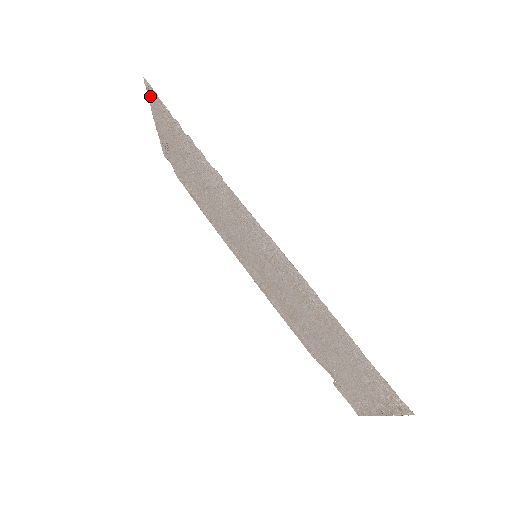
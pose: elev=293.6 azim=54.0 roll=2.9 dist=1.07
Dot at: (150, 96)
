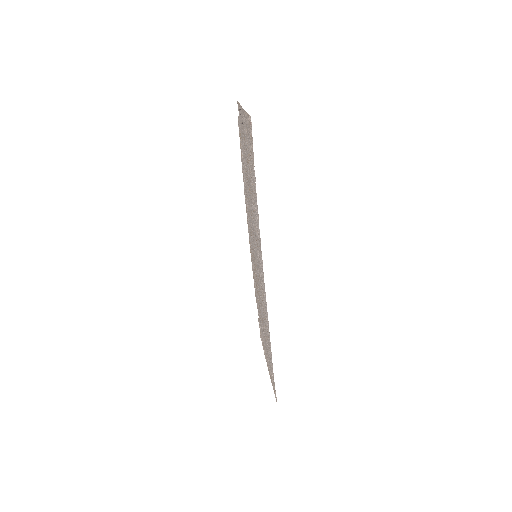
Dot at: (249, 120)
